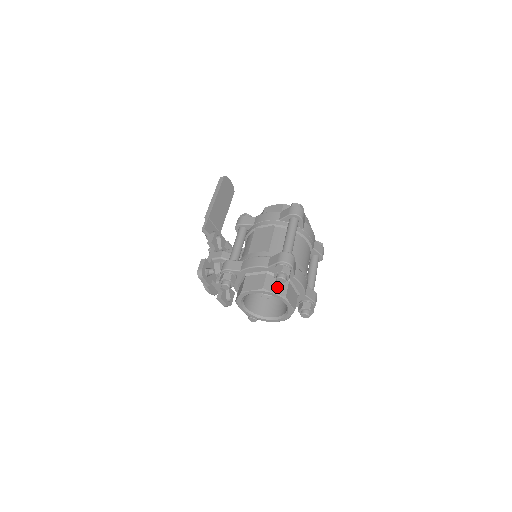
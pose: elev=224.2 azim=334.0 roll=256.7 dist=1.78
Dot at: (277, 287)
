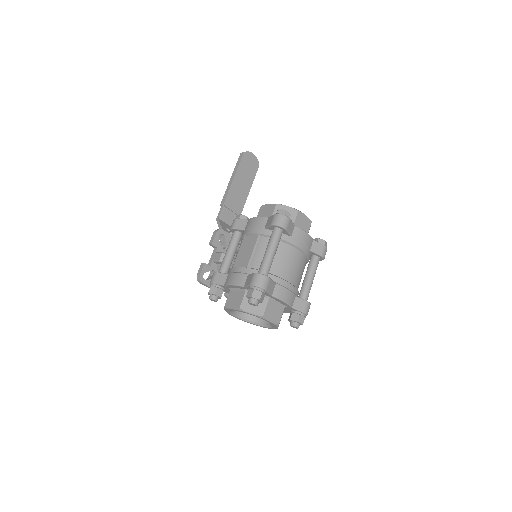
Dot at: (255, 306)
